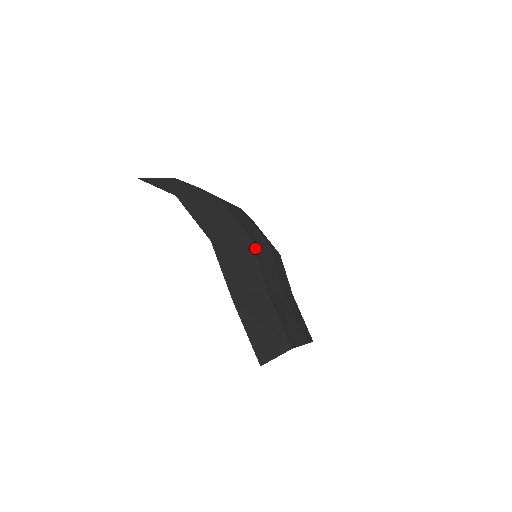
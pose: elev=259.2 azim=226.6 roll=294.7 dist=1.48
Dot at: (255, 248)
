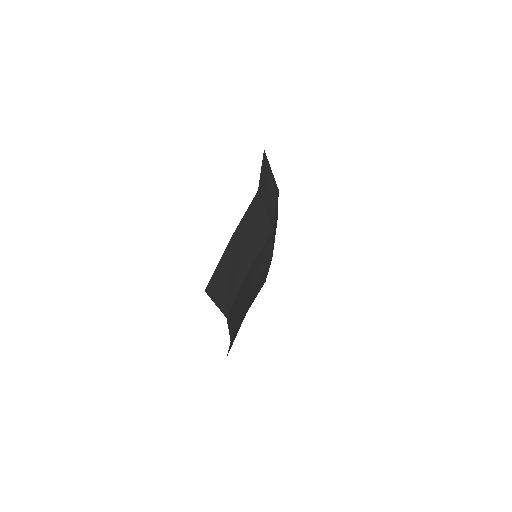
Dot at: (269, 239)
